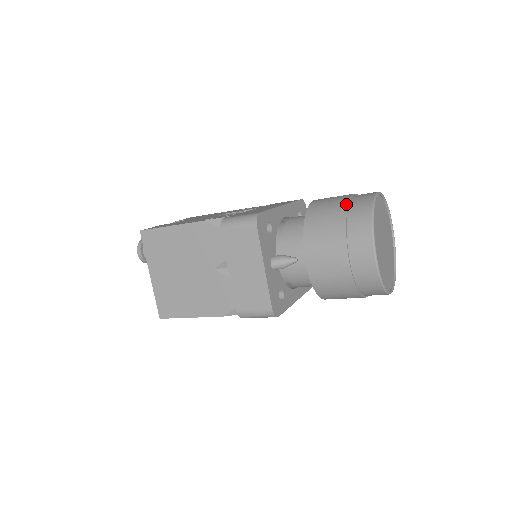
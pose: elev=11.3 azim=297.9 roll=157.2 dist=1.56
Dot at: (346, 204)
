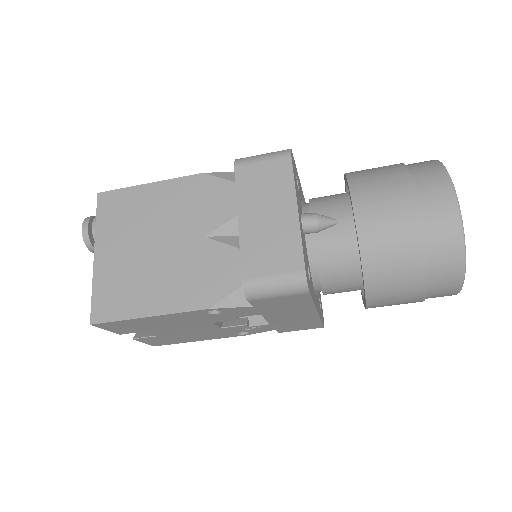
Dot at: occluded
